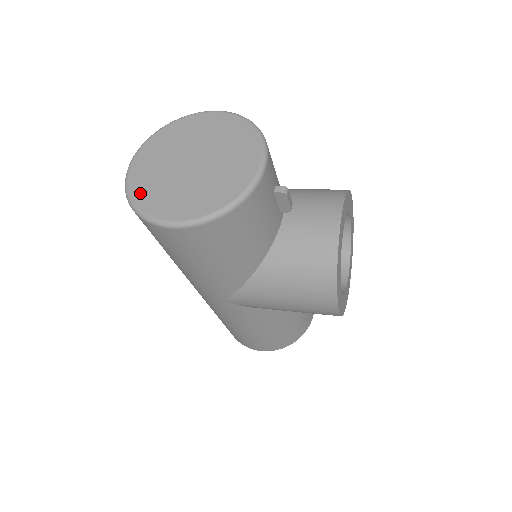
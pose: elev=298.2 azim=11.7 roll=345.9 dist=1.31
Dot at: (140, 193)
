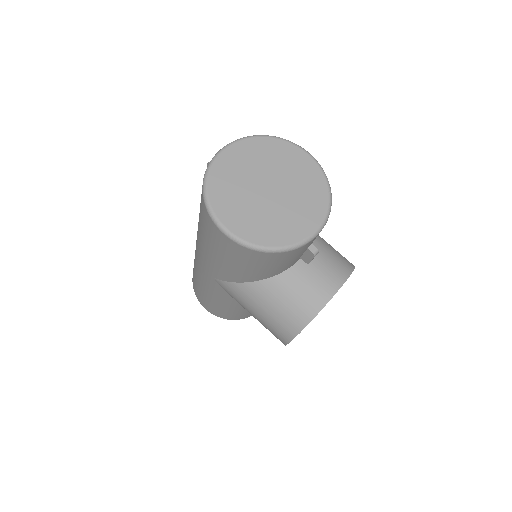
Dot at: (217, 184)
